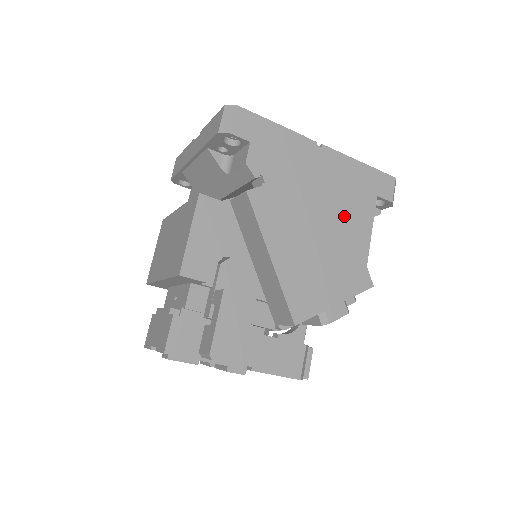
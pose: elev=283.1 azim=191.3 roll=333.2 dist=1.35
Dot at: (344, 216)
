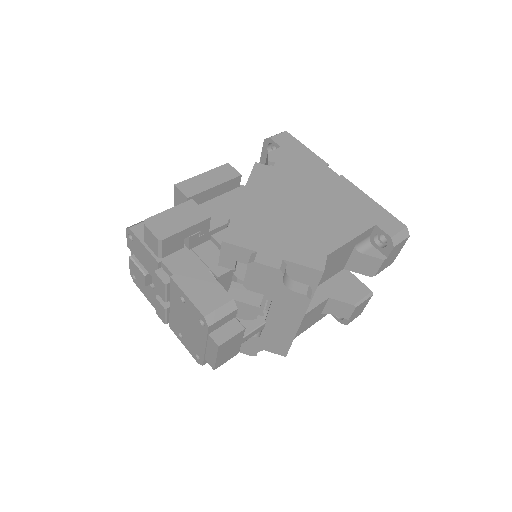
Dot at: (329, 216)
